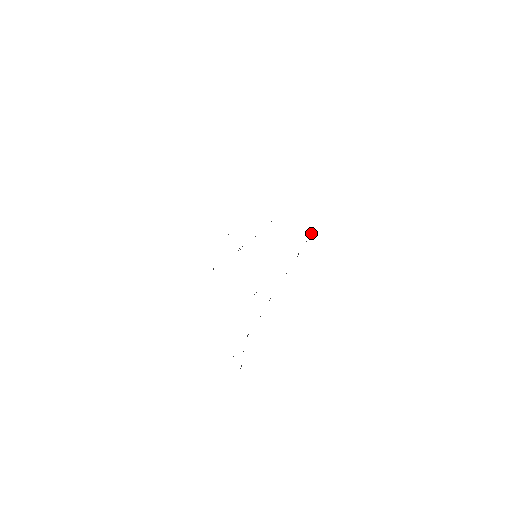
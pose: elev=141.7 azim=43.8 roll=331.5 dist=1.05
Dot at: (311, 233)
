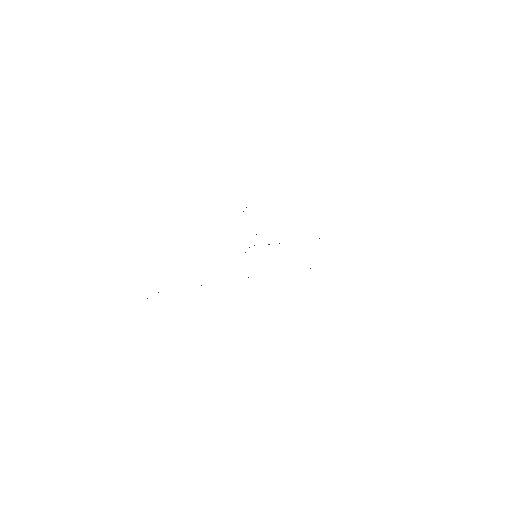
Dot at: occluded
